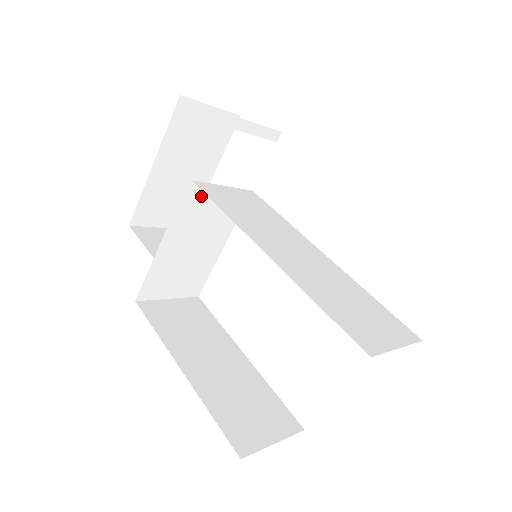
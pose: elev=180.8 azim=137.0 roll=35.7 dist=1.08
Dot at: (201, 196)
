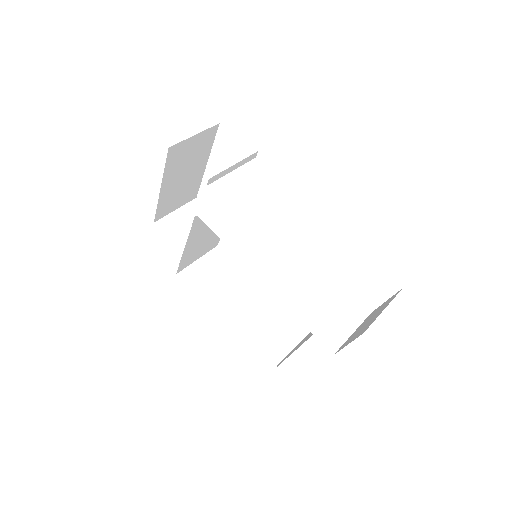
Dot at: occluded
